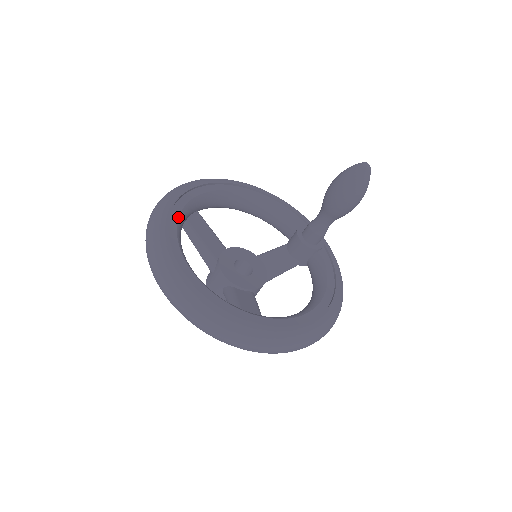
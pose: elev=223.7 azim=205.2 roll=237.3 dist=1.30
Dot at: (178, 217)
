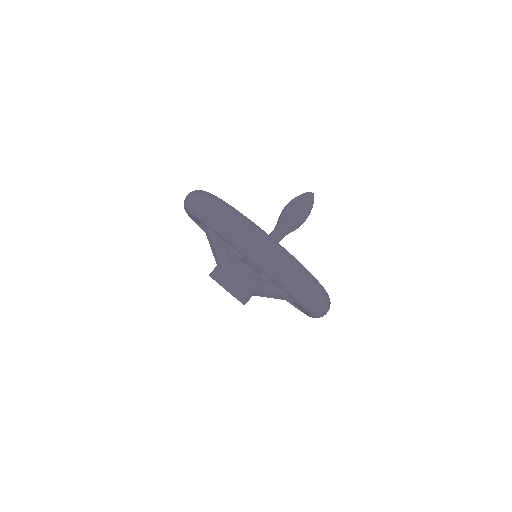
Dot at: occluded
